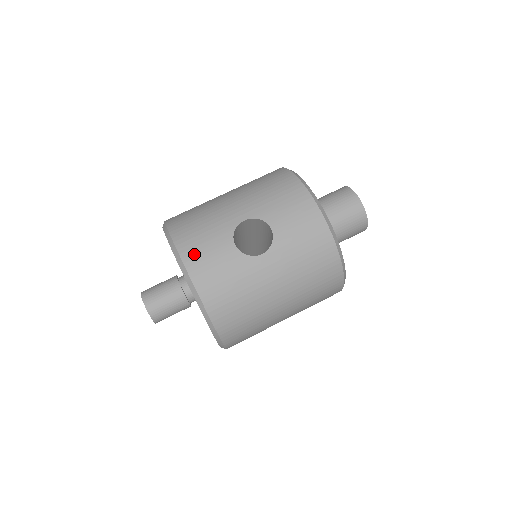
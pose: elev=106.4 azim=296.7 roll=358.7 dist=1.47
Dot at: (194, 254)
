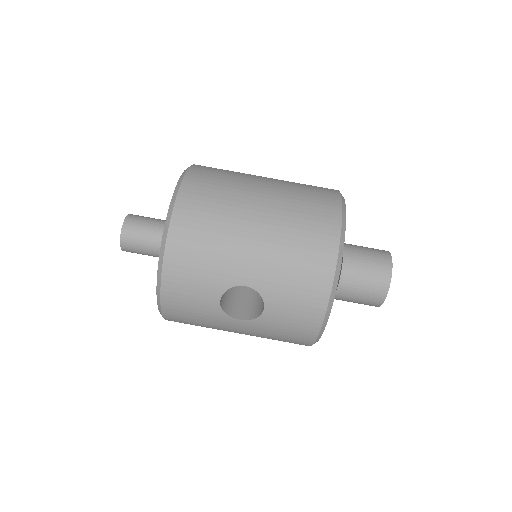
Dot at: (176, 284)
